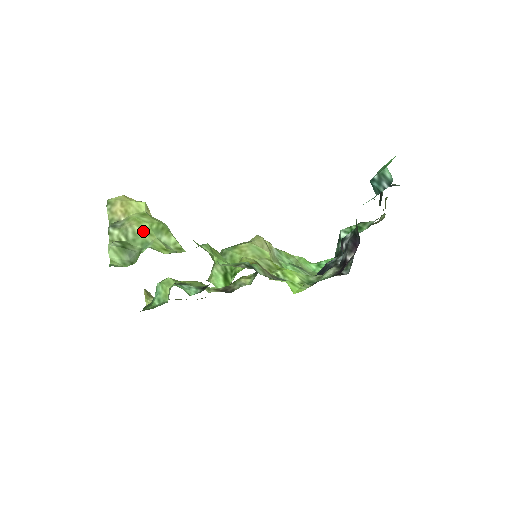
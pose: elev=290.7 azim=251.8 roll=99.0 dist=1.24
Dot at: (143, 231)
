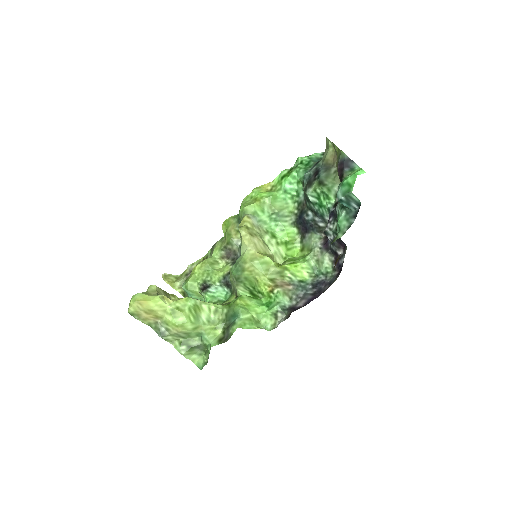
Dot at: (191, 330)
